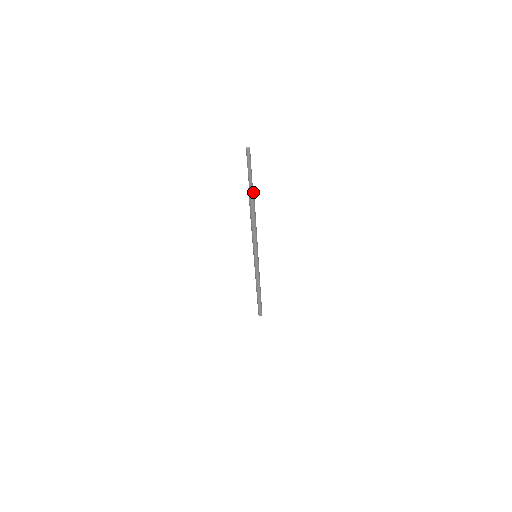
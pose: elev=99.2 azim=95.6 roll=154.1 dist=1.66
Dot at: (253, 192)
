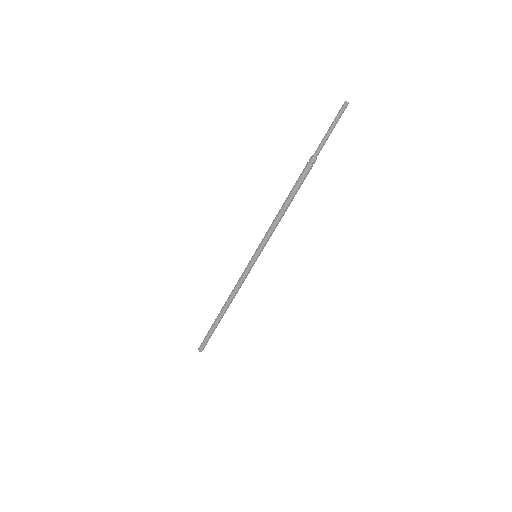
Dot at: (314, 162)
